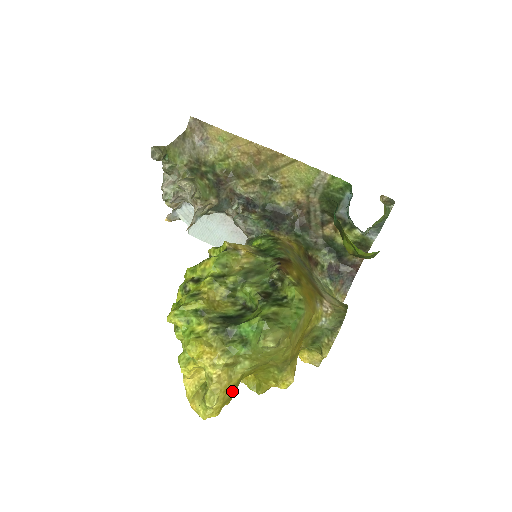
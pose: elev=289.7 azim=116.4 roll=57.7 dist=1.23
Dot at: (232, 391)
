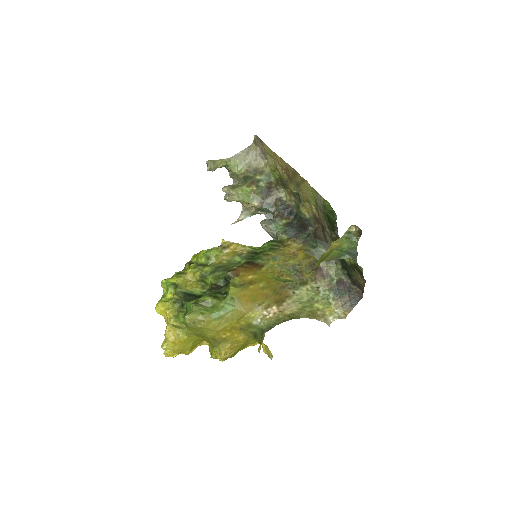
Dot at: (182, 345)
